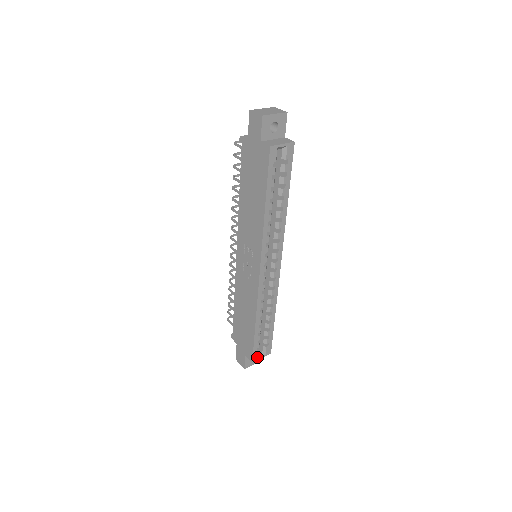
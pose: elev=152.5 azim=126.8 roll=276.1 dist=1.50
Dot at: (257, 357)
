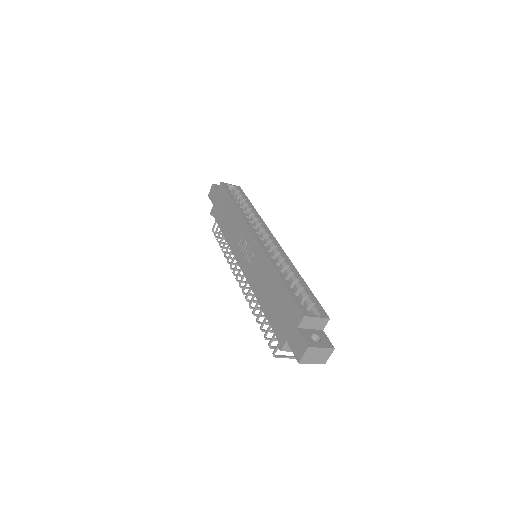
Dot at: (308, 313)
